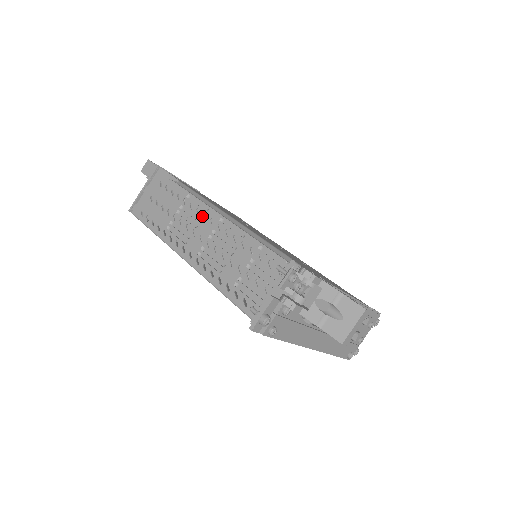
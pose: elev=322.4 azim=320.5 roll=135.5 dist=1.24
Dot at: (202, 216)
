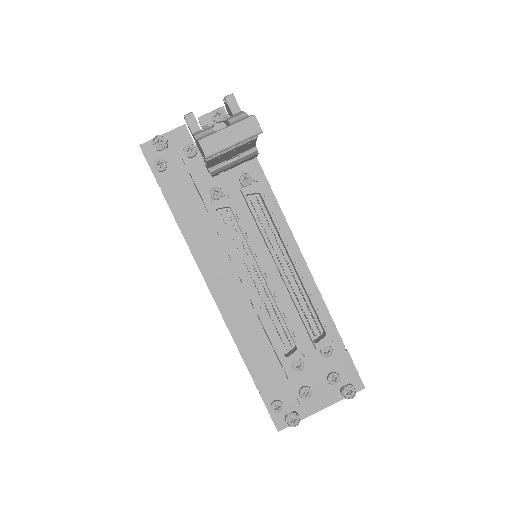
Dot at: occluded
